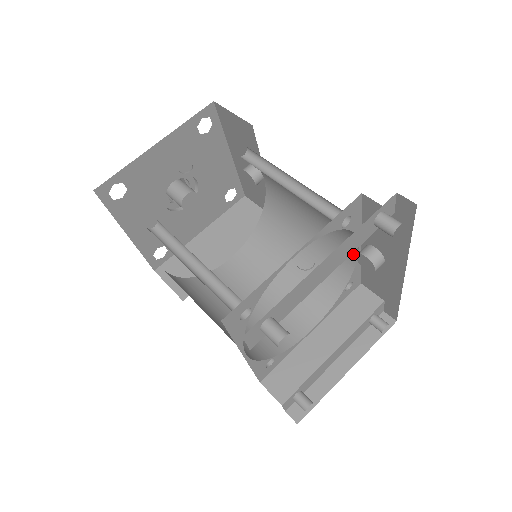
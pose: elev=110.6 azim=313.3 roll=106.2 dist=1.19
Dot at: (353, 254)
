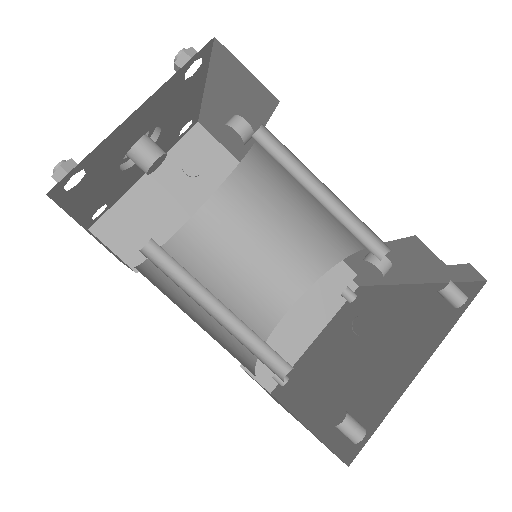
Dot at: (352, 248)
